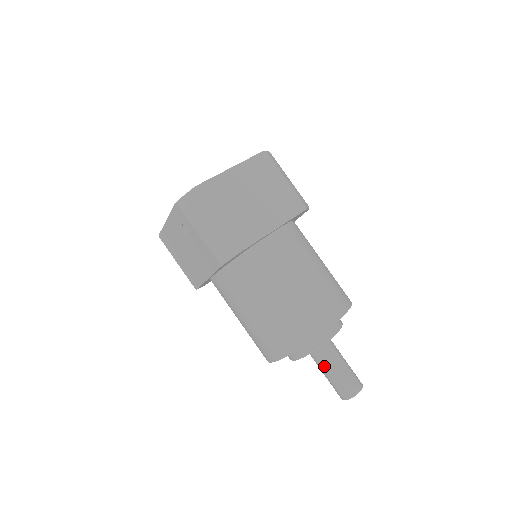
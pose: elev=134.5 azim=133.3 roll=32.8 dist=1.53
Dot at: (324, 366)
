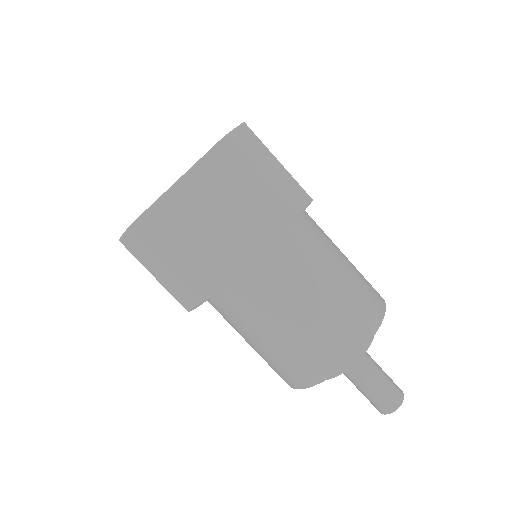
Dot at: (351, 381)
